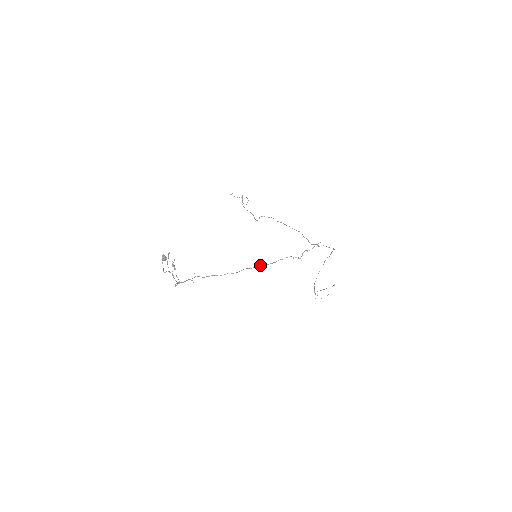
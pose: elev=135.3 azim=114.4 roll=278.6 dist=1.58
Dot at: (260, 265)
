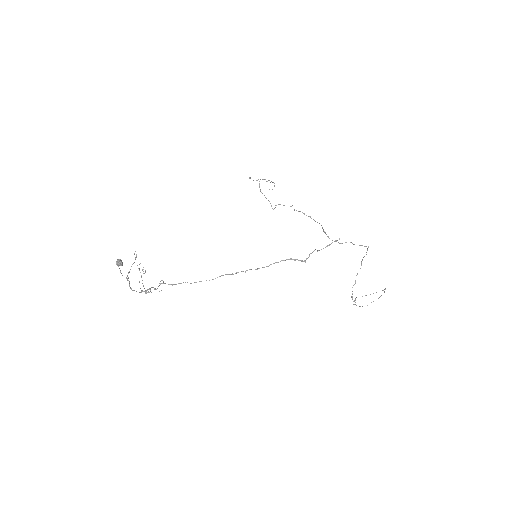
Dot at: (246, 270)
